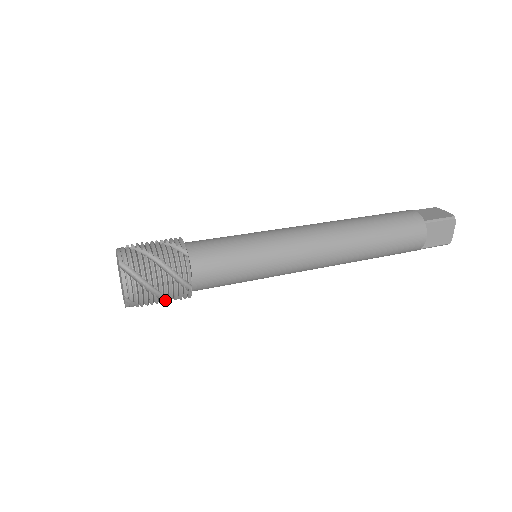
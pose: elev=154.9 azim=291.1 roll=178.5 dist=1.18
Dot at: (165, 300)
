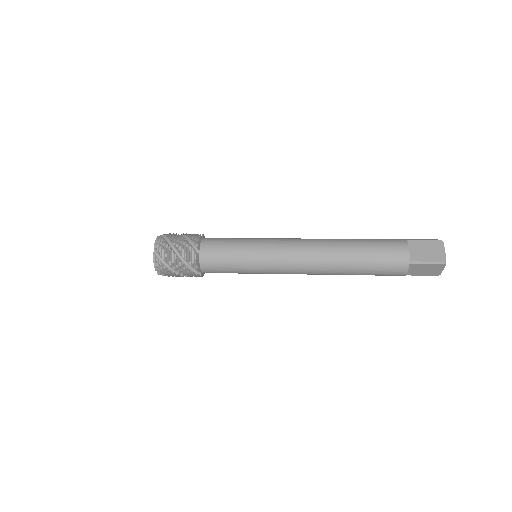
Dot at: (180, 262)
